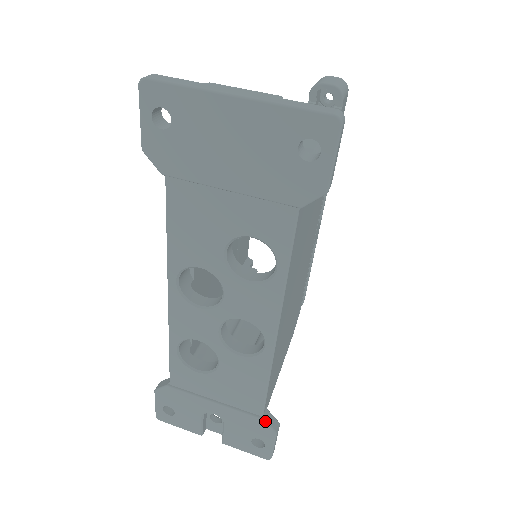
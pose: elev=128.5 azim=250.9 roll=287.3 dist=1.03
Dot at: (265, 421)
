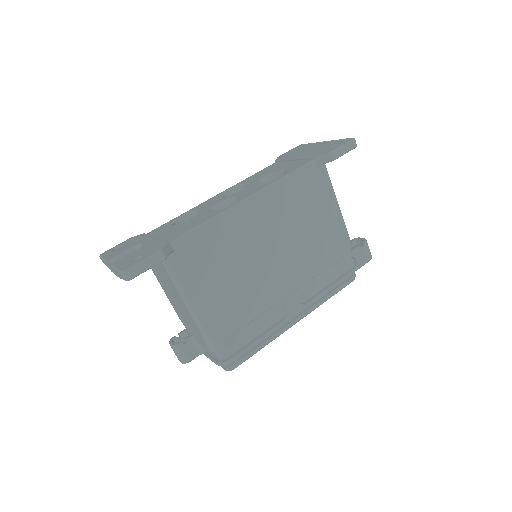
Dot at: (167, 243)
